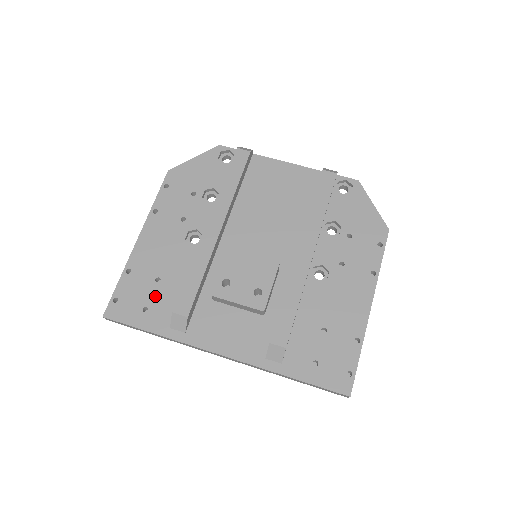
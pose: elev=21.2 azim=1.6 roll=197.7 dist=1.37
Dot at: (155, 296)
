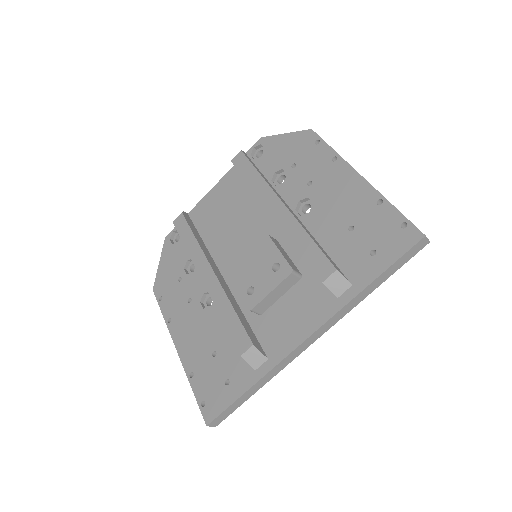
Dot at: (223, 366)
